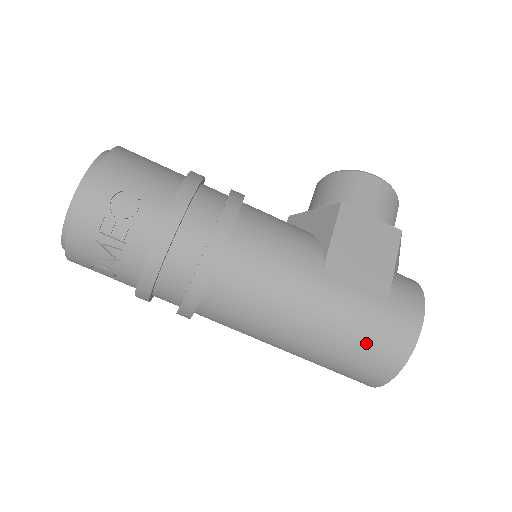
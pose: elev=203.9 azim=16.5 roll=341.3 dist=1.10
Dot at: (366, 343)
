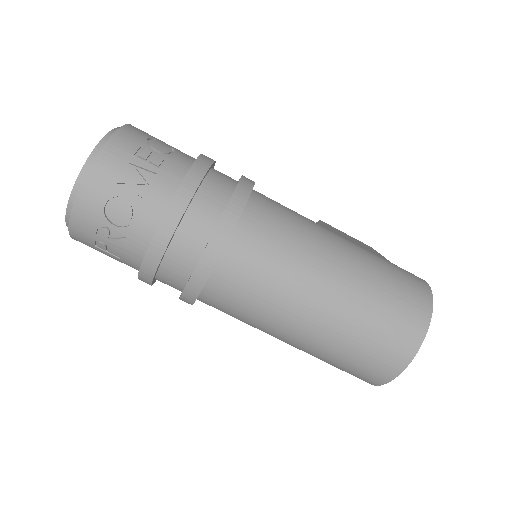
Dot at: (393, 287)
